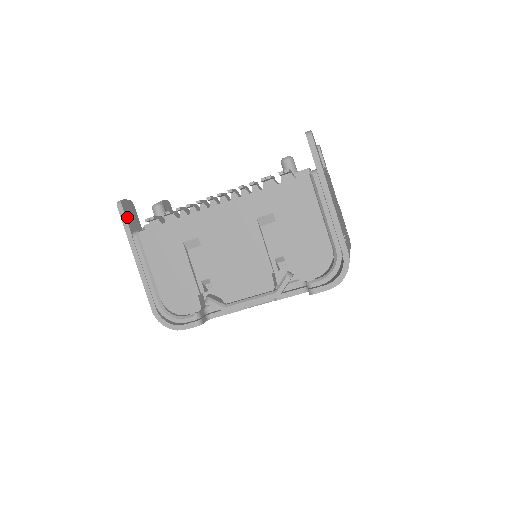
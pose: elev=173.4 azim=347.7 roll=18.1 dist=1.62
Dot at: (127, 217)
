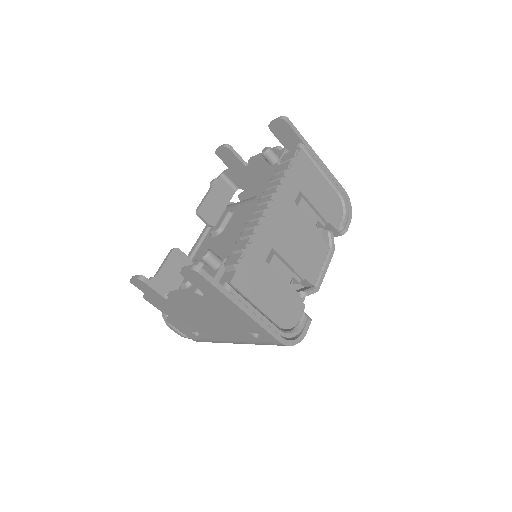
Dot at: (210, 278)
